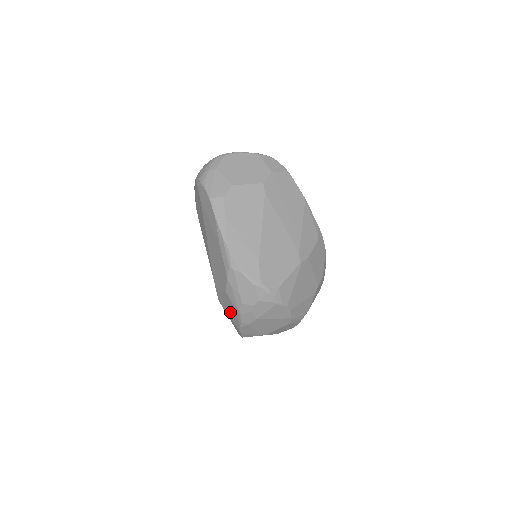
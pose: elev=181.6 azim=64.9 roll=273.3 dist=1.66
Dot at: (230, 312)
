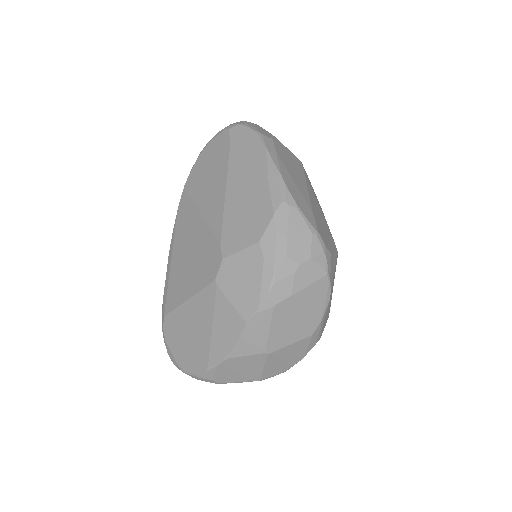
Dot at: (242, 288)
